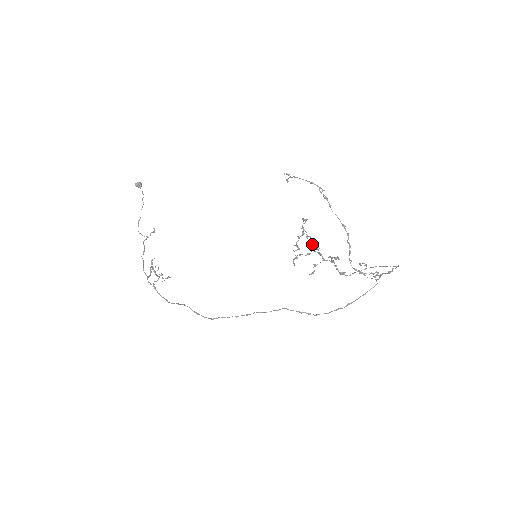
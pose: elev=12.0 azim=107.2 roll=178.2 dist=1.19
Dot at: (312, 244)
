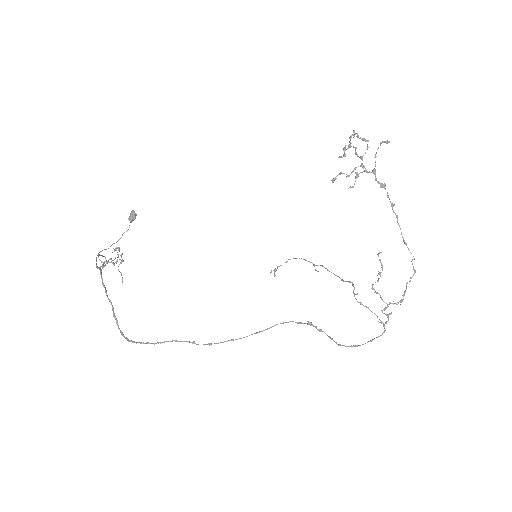
Dot at: (363, 138)
